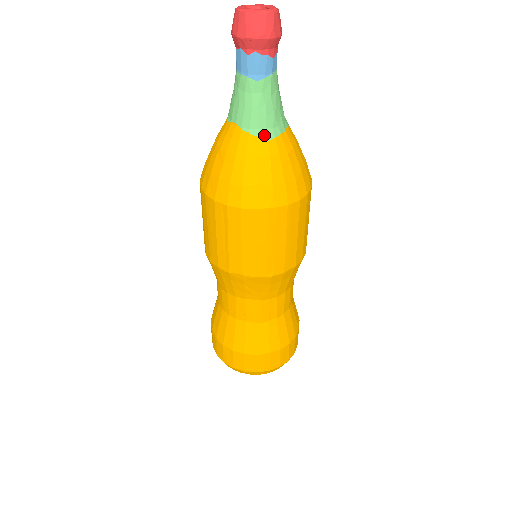
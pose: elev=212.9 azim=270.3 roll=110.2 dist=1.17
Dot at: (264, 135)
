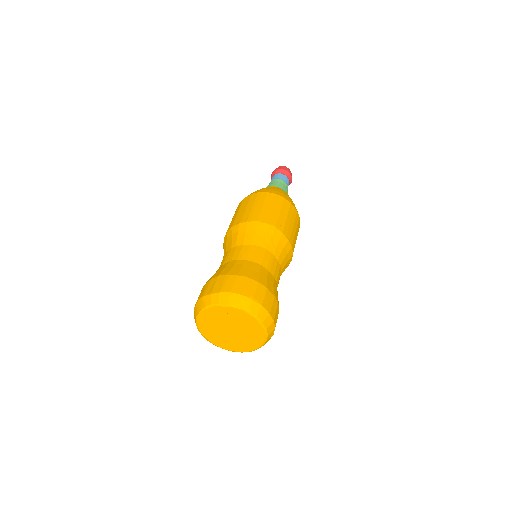
Dot at: occluded
